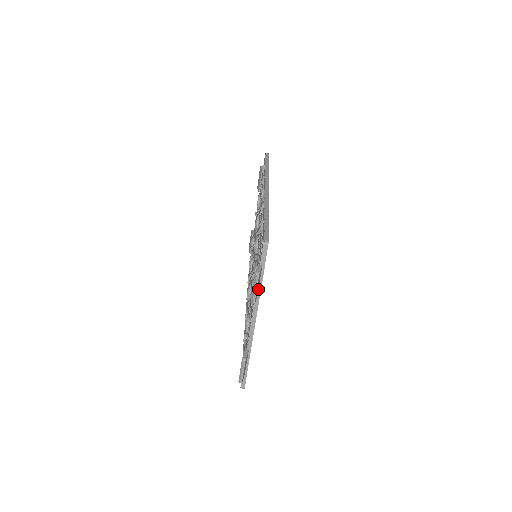
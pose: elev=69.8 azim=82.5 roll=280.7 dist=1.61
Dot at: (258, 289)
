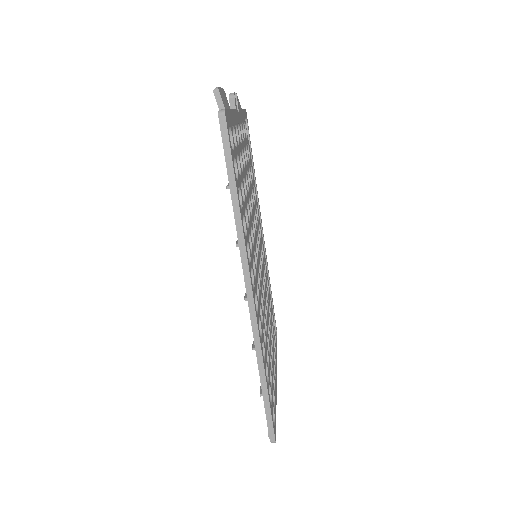
Dot at: occluded
